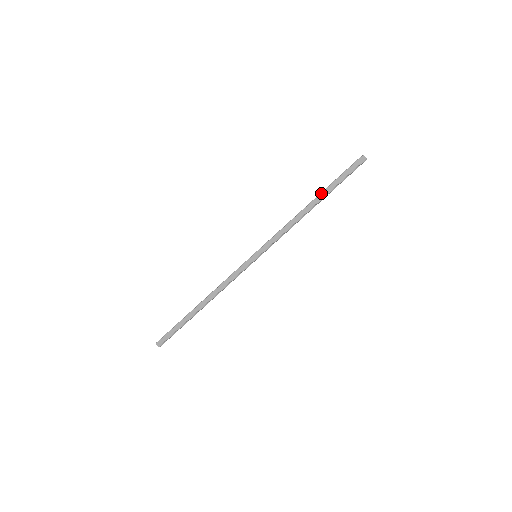
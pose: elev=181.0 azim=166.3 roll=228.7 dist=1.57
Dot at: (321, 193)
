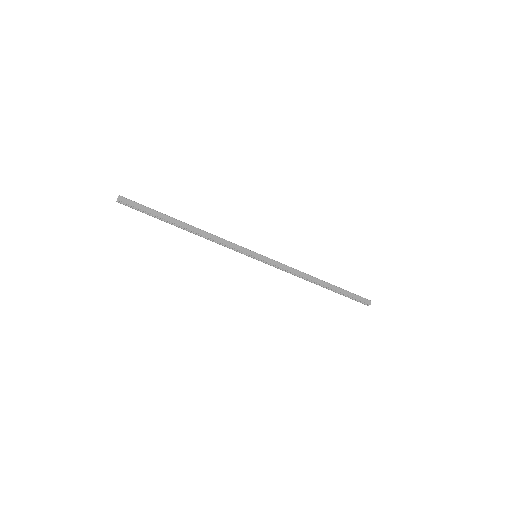
Dot at: occluded
